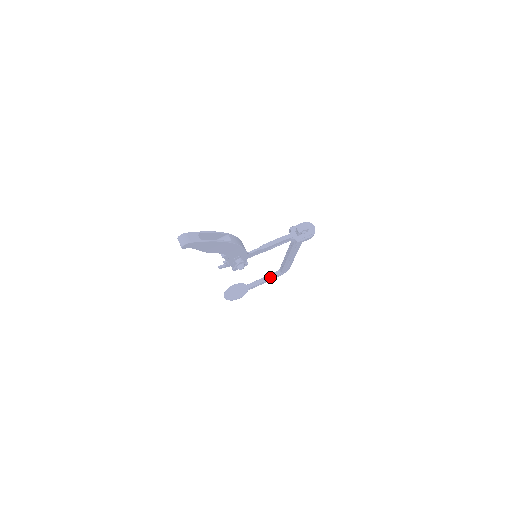
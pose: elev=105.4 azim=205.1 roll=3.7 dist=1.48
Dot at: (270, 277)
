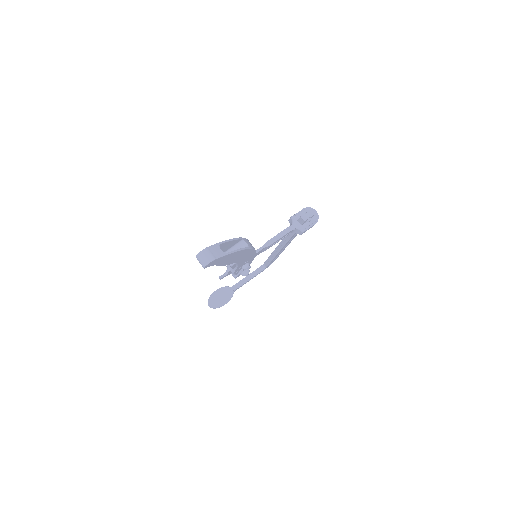
Dot at: (254, 274)
